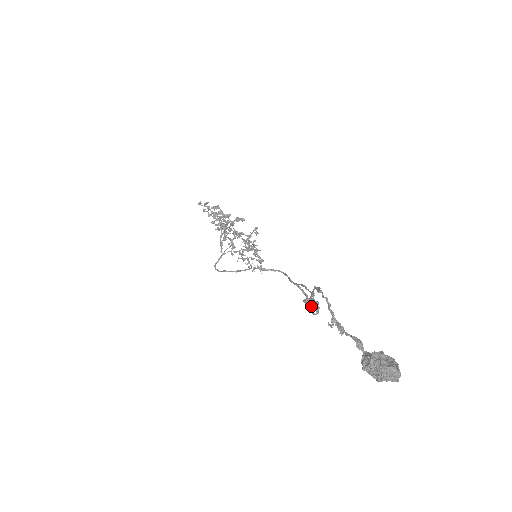
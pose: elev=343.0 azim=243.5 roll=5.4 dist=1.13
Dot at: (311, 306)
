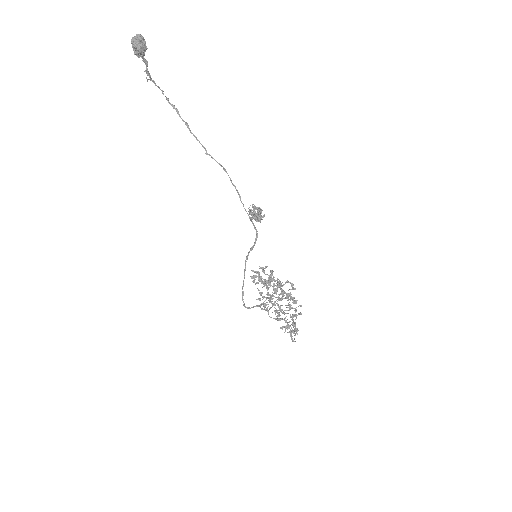
Dot at: (258, 217)
